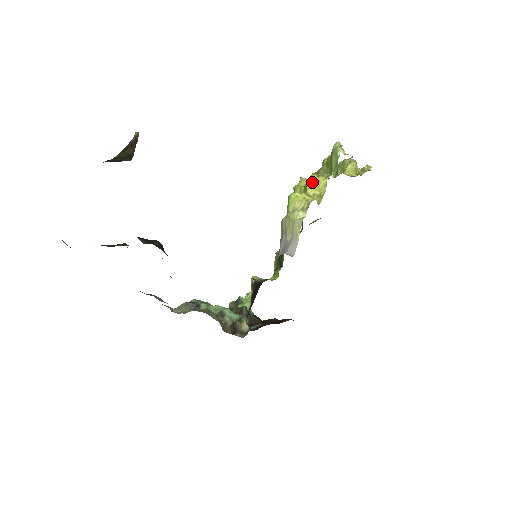
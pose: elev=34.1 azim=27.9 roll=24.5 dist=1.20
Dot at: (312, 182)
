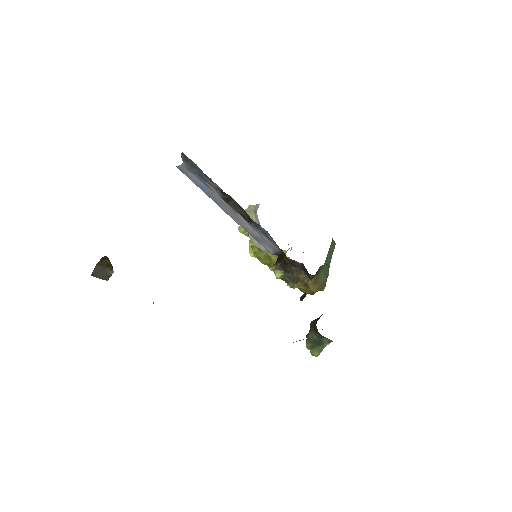
Dot at: occluded
